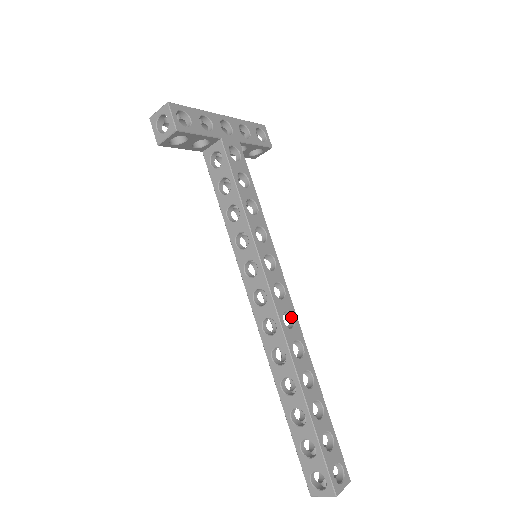
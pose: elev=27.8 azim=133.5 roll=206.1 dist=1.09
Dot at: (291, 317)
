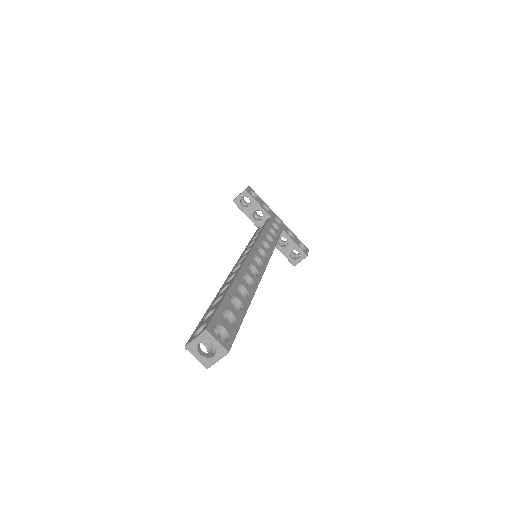
Dot at: (257, 275)
